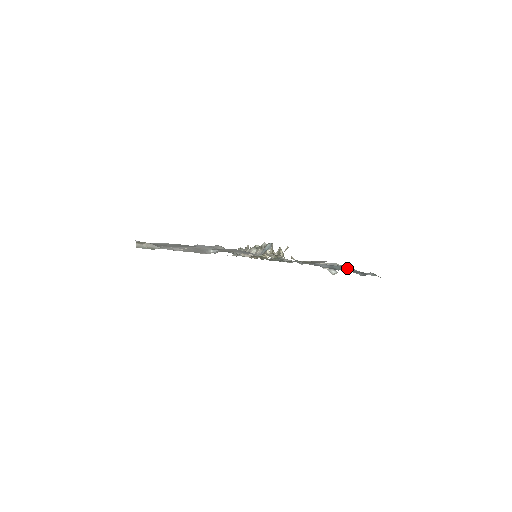
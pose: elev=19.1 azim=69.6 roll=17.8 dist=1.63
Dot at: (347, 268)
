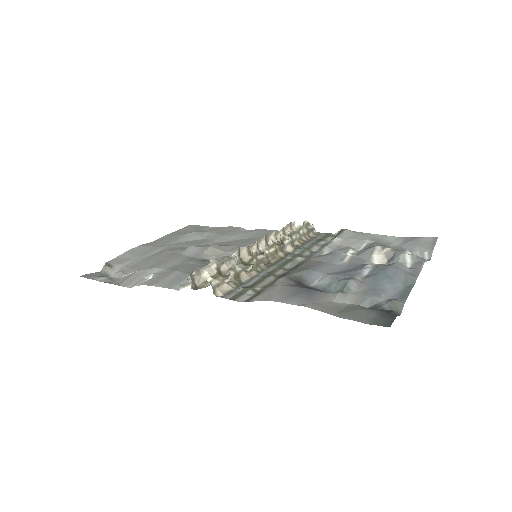
Dot at: (397, 272)
